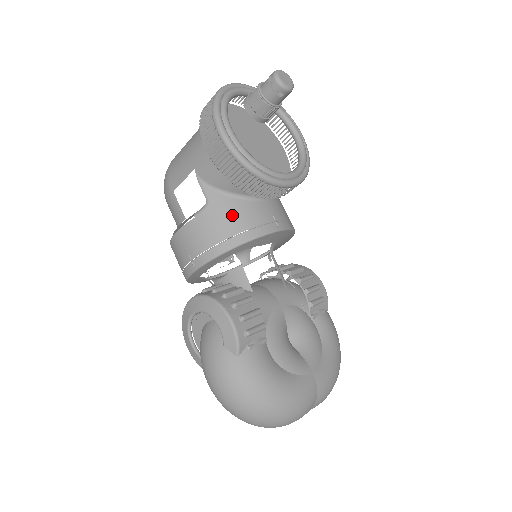
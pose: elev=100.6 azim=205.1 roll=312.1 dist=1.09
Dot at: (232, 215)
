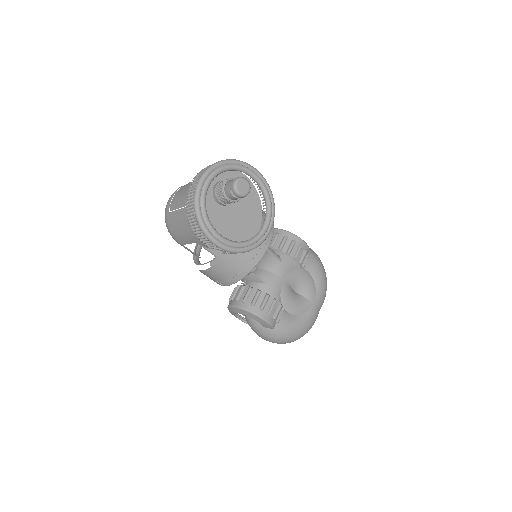
Dot at: (236, 259)
